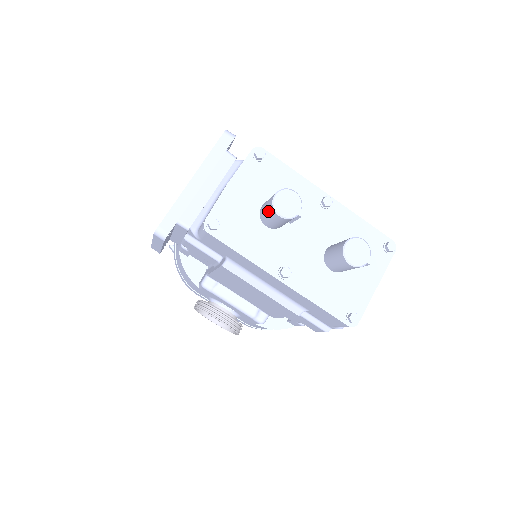
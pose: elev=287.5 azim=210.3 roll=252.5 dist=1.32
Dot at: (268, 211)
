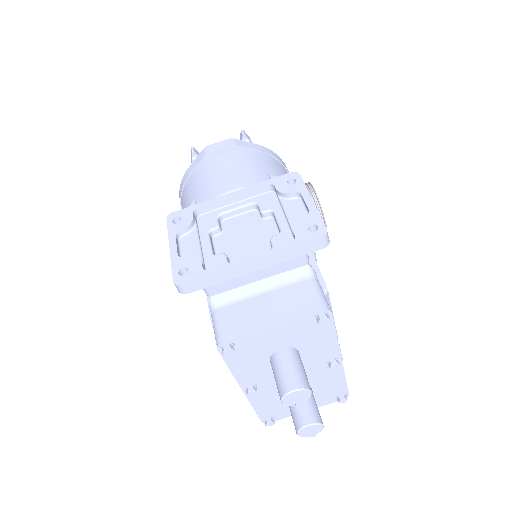
Dot at: (279, 381)
